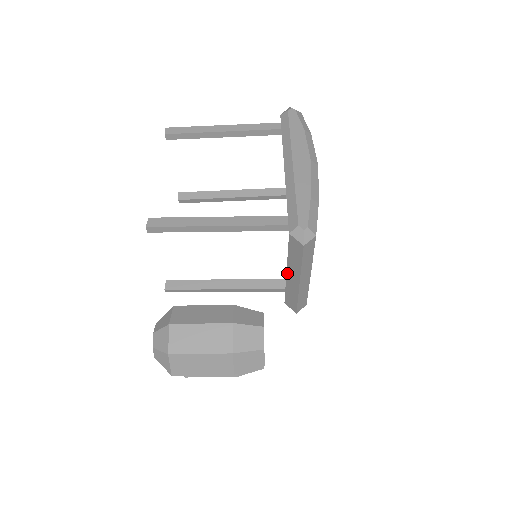
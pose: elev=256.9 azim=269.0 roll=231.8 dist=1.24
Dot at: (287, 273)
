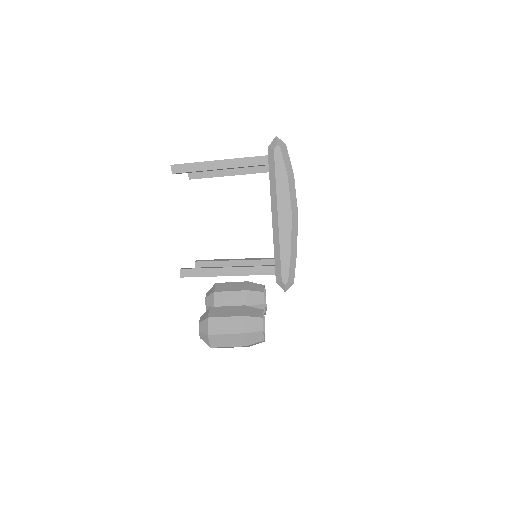
Dot at: occluded
